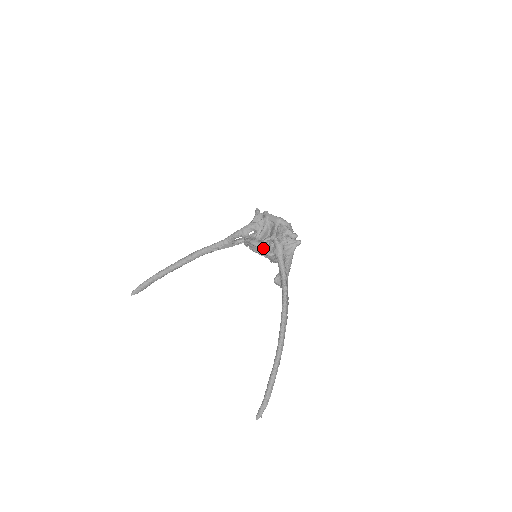
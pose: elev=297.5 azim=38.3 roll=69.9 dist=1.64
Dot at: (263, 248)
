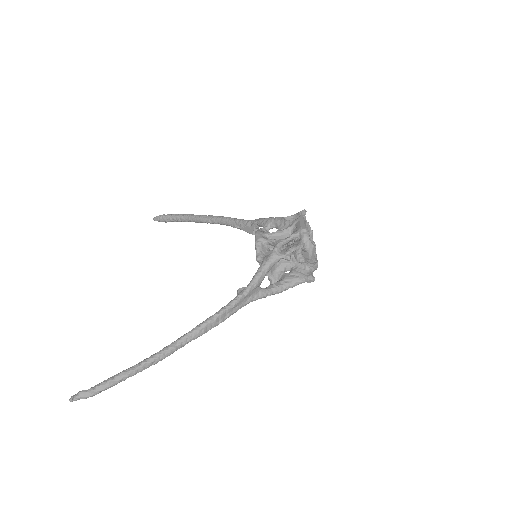
Dot at: (258, 245)
